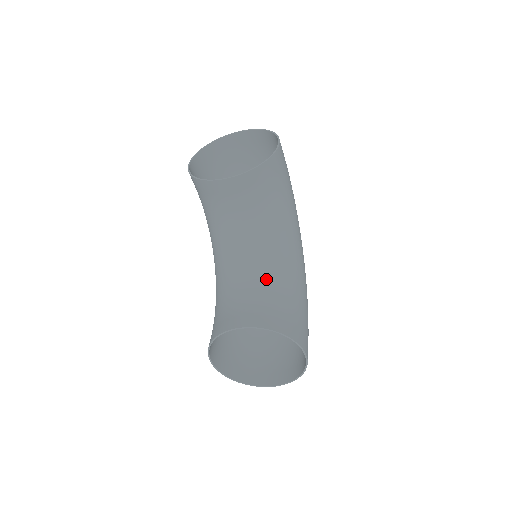
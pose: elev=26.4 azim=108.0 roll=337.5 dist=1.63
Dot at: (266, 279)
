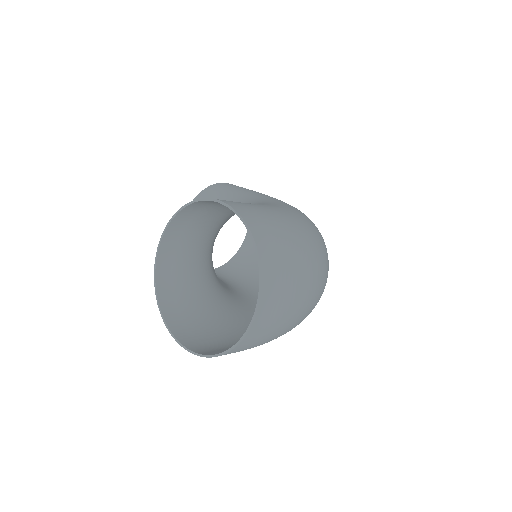
Dot at: (214, 229)
